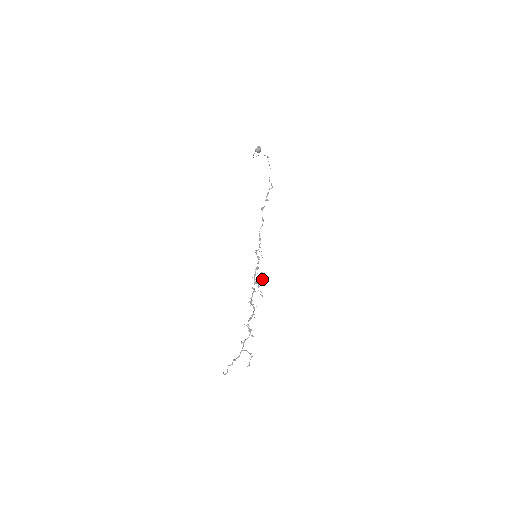
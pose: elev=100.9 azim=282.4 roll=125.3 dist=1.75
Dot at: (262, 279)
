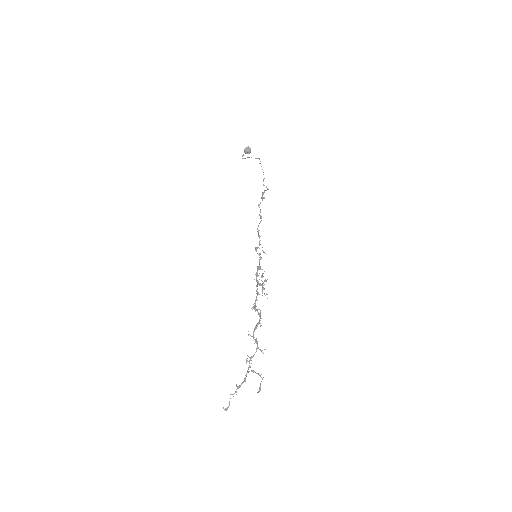
Dot at: (267, 279)
